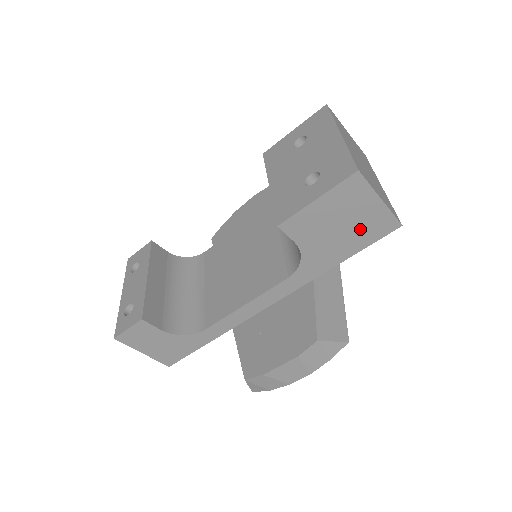
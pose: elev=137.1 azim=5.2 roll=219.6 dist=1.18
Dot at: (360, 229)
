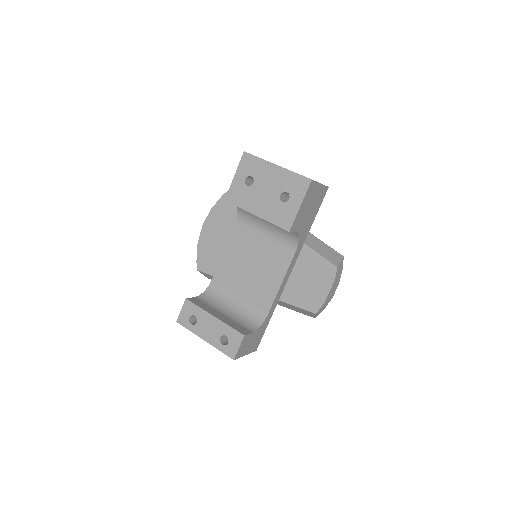
Dot at: (316, 203)
